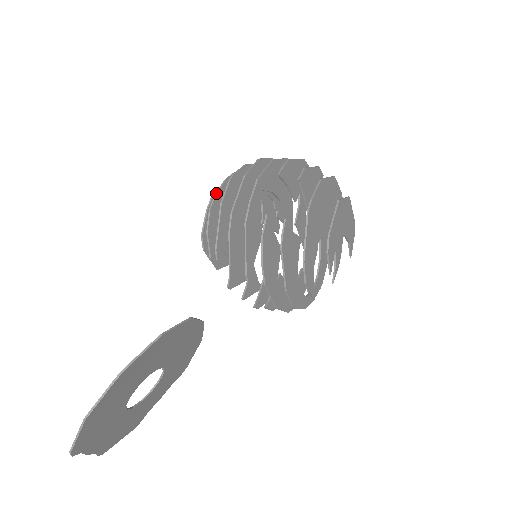
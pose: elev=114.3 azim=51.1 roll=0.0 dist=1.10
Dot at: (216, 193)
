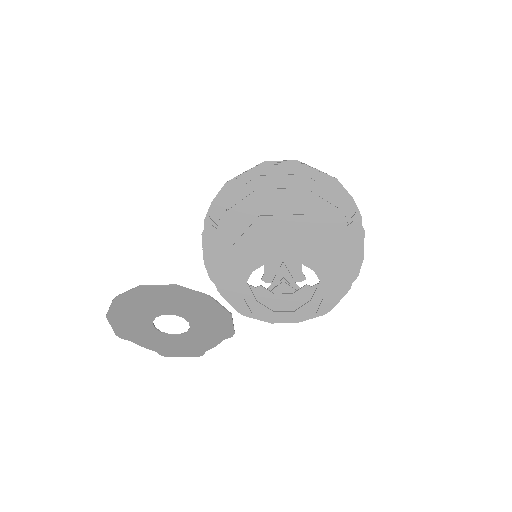
Dot at: occluded
